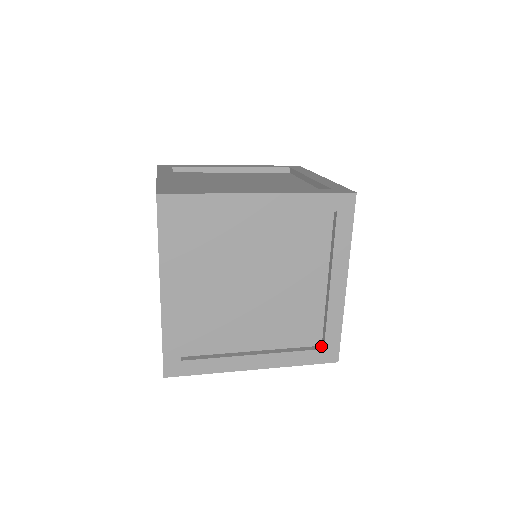
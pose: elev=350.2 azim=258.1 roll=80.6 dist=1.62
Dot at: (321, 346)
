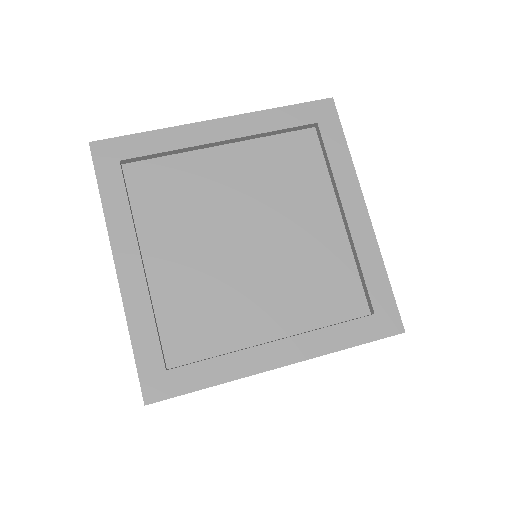
Dot at: occluded
